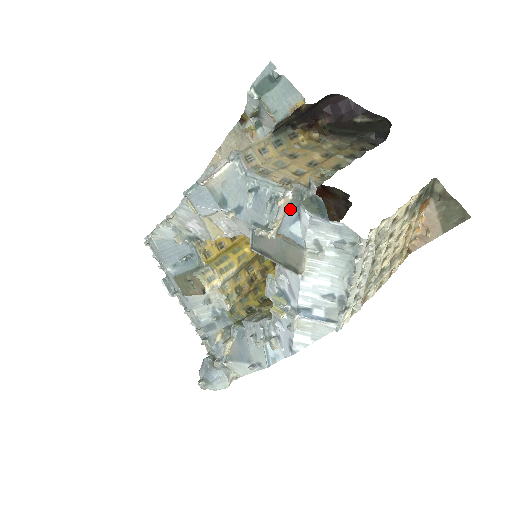
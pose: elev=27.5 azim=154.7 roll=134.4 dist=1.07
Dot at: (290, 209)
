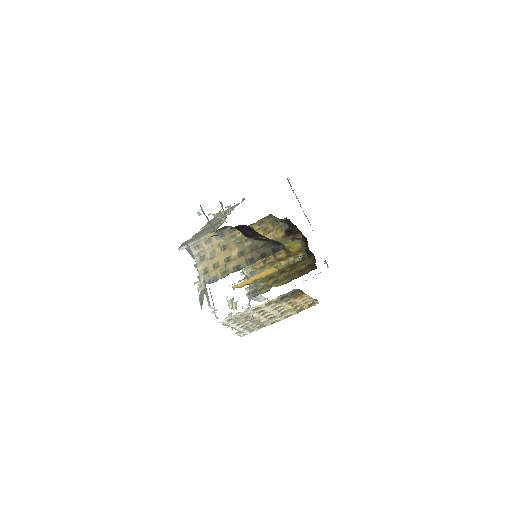
Dot at: occluded
